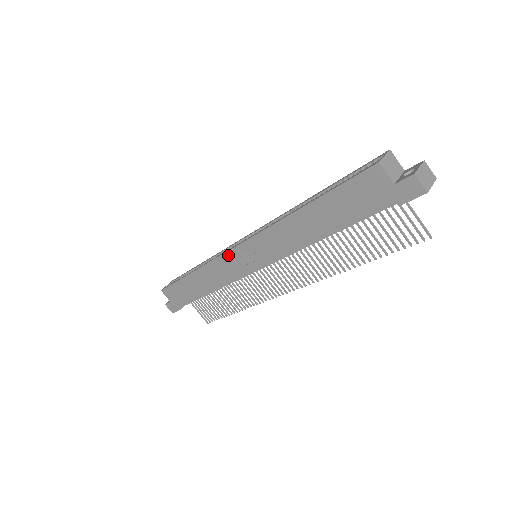
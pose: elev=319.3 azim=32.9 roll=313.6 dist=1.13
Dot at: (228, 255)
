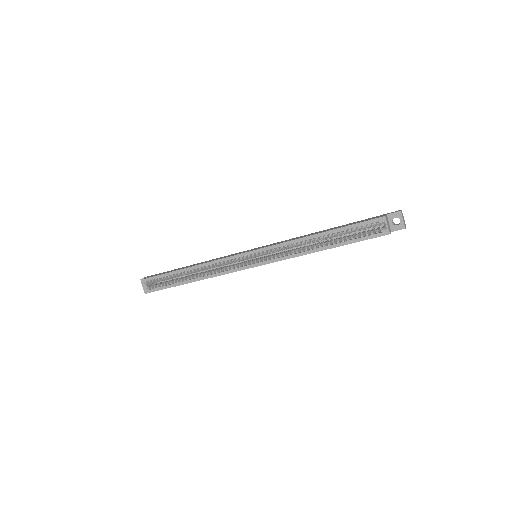
Dot at: occluded
